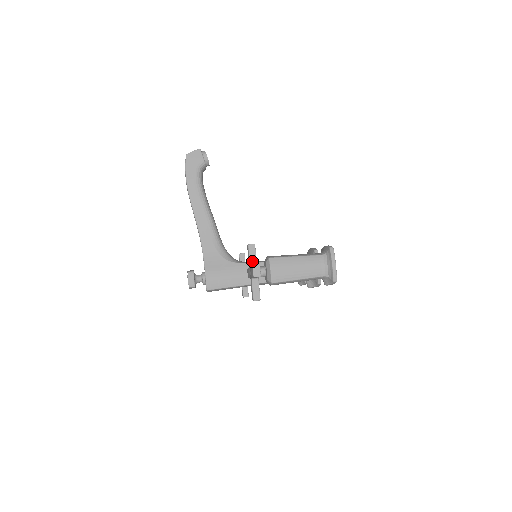
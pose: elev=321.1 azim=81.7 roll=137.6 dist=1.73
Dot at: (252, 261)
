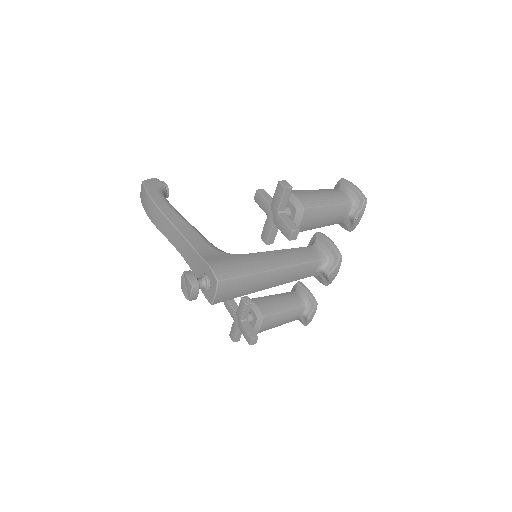
Dot at: (269, 200)
